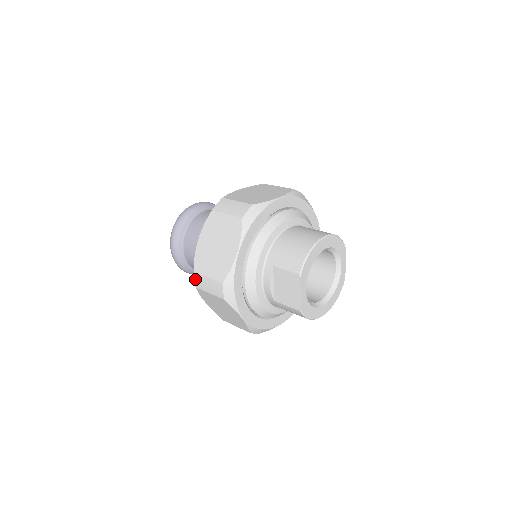
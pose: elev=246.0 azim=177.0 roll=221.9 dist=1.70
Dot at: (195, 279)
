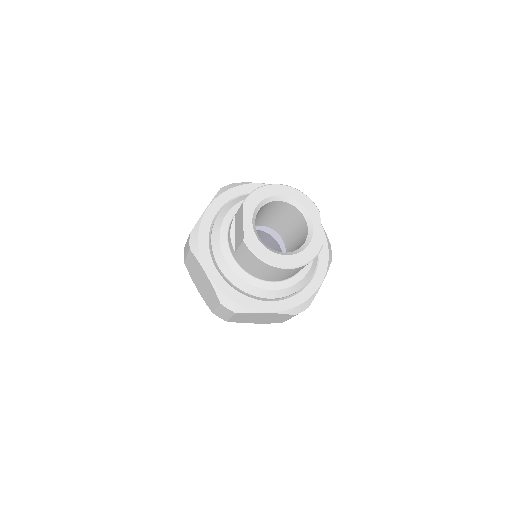
Dot at: (184, 253)
